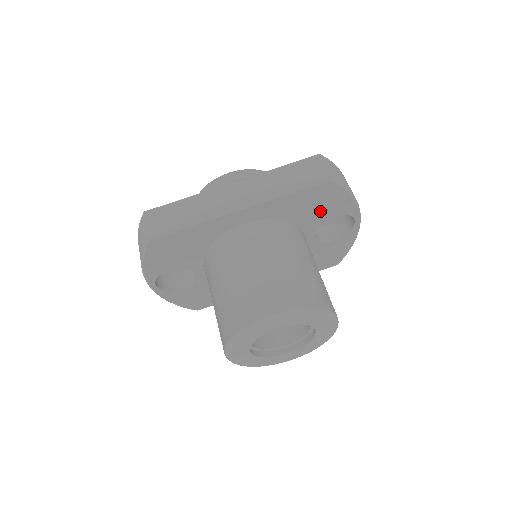
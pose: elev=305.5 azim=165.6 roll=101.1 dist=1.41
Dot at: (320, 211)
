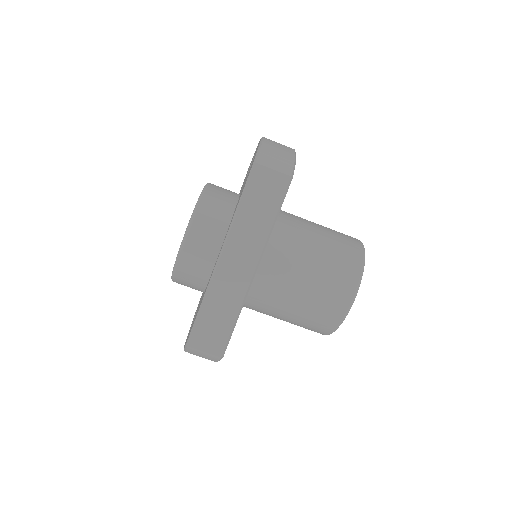
Dot at: occluded
